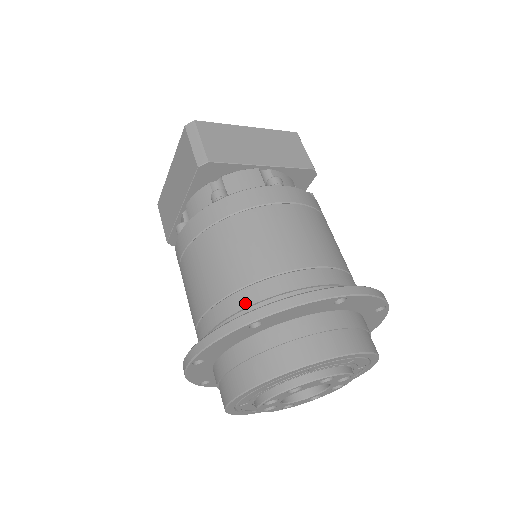
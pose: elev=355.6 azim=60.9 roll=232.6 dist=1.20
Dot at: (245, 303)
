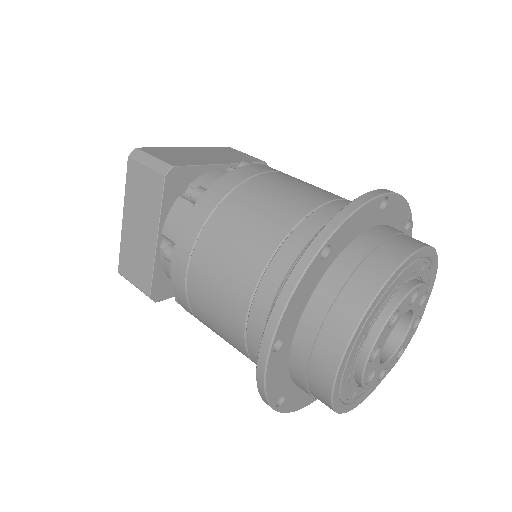
Dot at: (295, 251)
